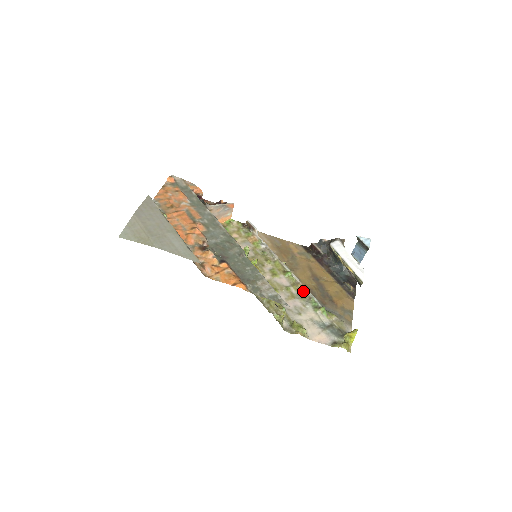
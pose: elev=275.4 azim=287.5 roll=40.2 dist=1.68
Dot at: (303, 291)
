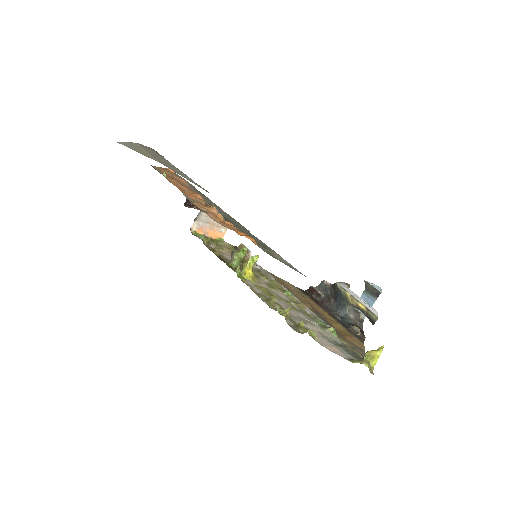
Dot at: (306, 310)
